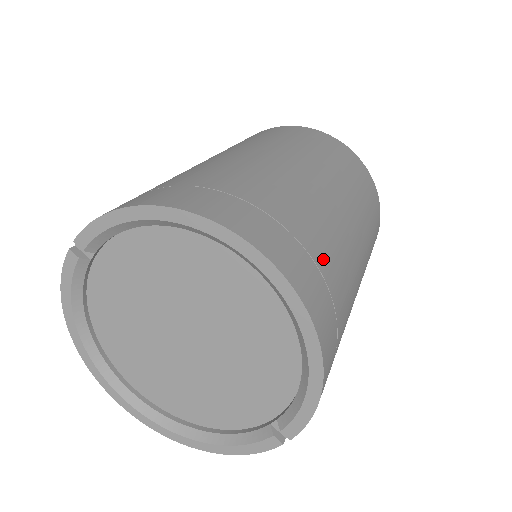
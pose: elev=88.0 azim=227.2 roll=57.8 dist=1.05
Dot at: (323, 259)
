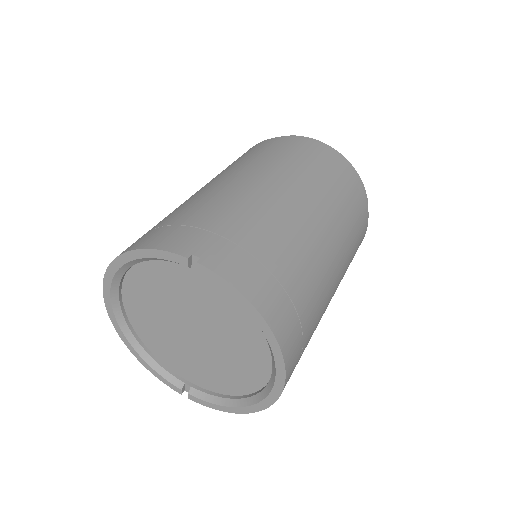
Dot at: occluded
